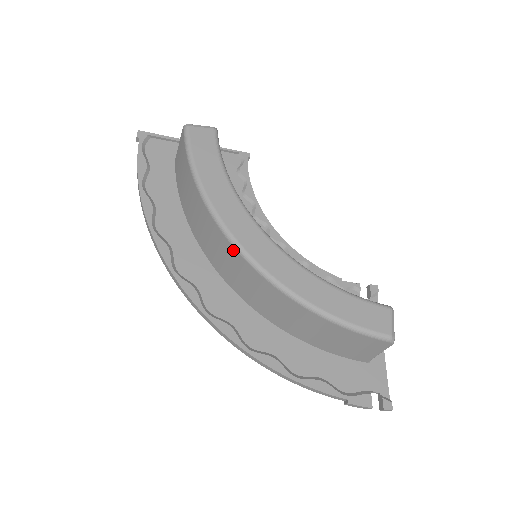
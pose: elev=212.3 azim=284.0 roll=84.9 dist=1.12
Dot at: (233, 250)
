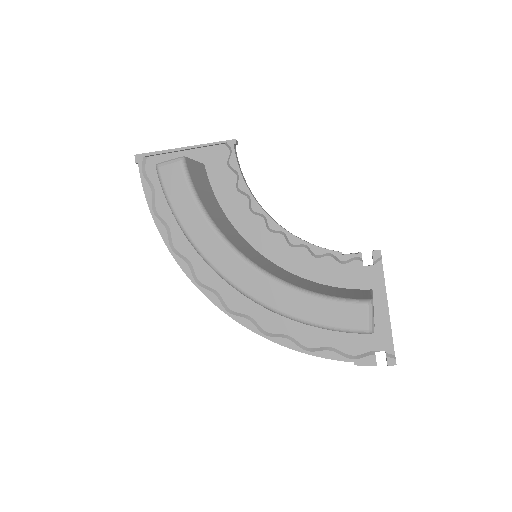
Dot at: (223, 278)
